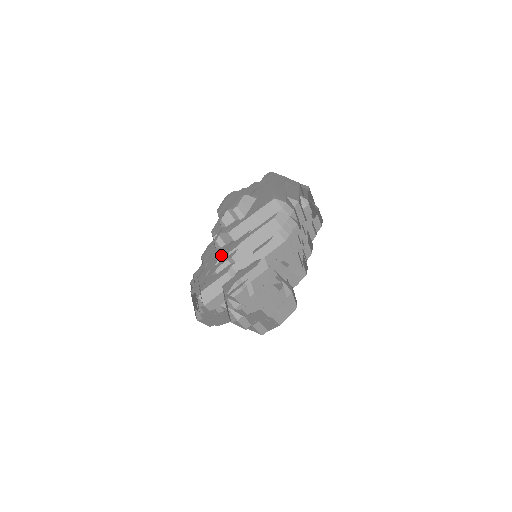
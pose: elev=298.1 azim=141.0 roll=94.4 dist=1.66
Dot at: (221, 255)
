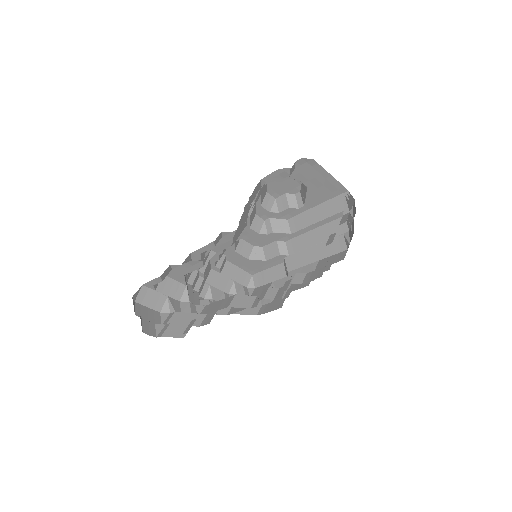
Dot at: (223, 243)
